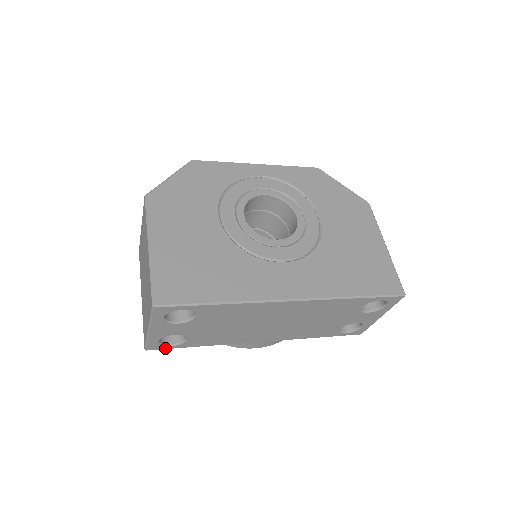
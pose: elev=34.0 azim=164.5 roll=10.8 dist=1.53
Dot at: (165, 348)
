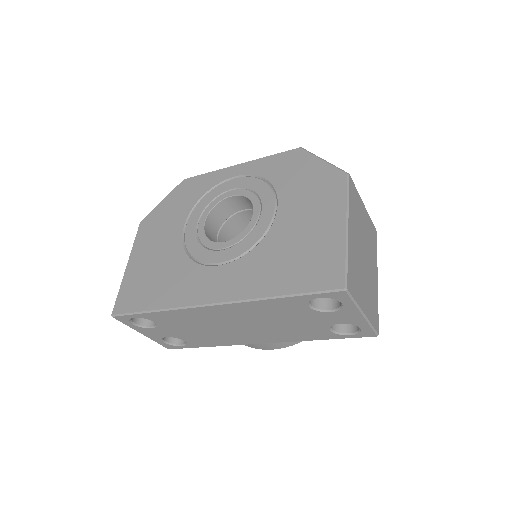
Dot at: (180, 348)
